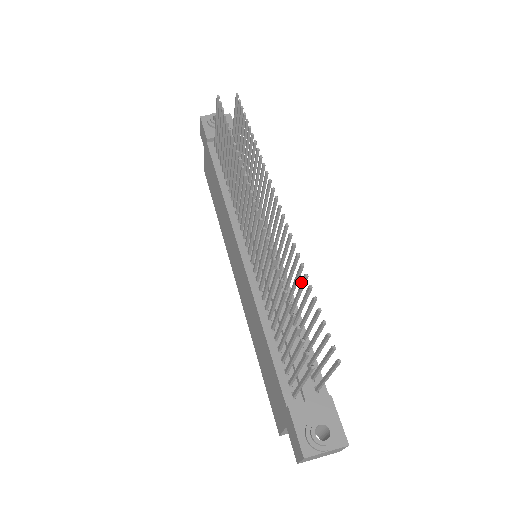
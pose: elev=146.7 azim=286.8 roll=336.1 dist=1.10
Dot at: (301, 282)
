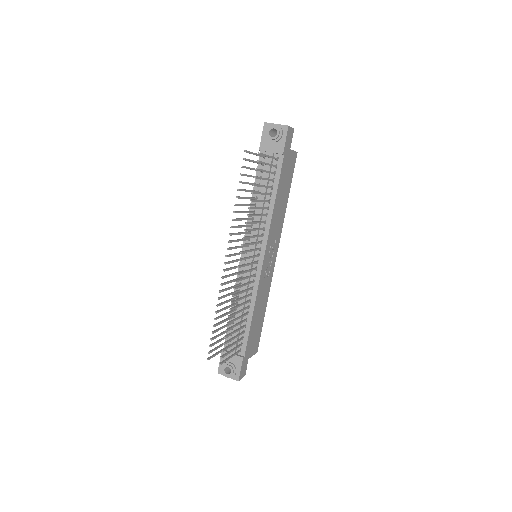
Dot at: (232, 314)
